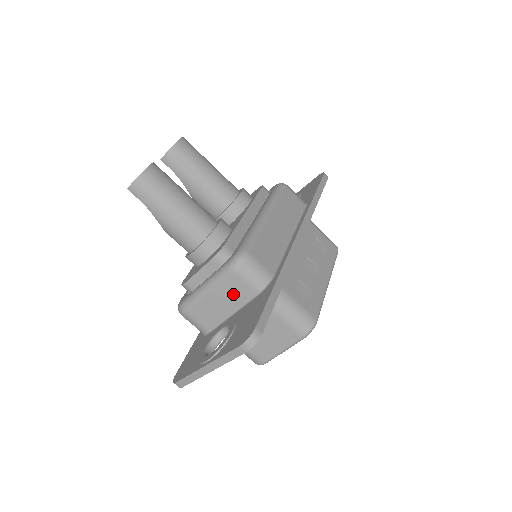
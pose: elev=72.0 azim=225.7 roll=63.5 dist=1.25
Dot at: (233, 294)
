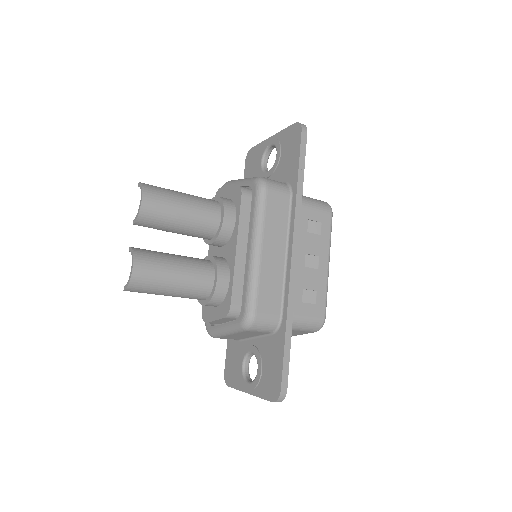
Dot at: (251, 334)
